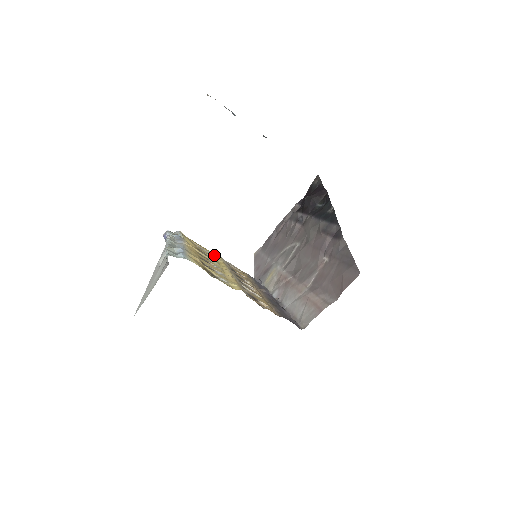
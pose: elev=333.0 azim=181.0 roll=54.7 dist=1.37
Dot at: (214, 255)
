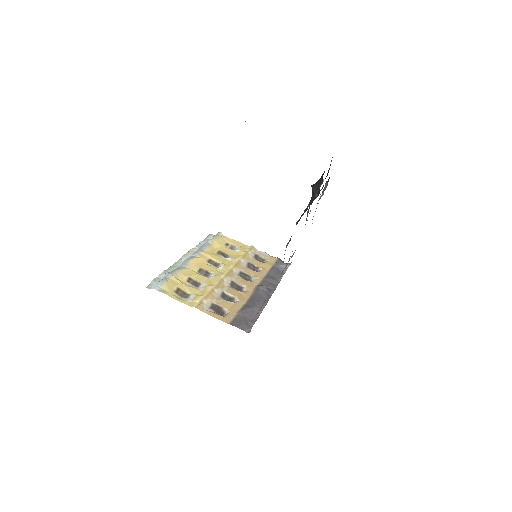
Dot at: (241, 251)
